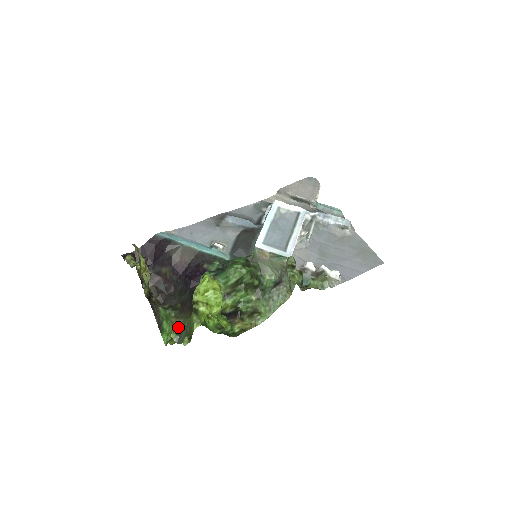
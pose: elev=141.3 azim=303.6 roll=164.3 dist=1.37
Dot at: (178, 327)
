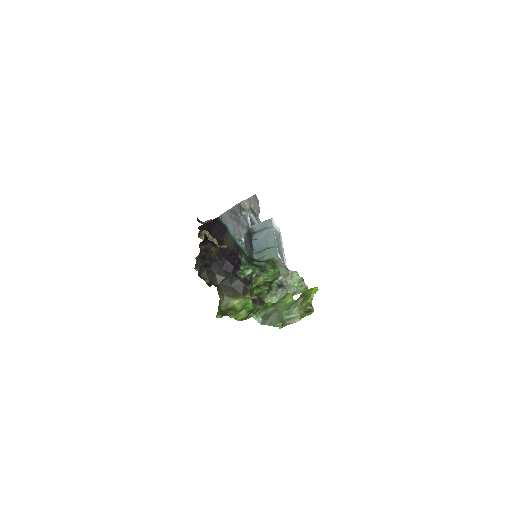
Dot at: (220, 302)
